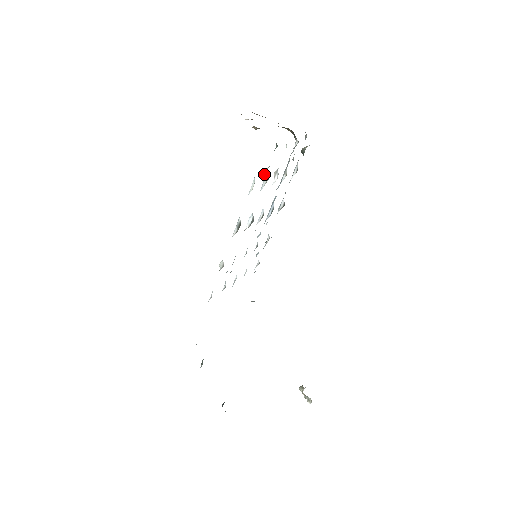
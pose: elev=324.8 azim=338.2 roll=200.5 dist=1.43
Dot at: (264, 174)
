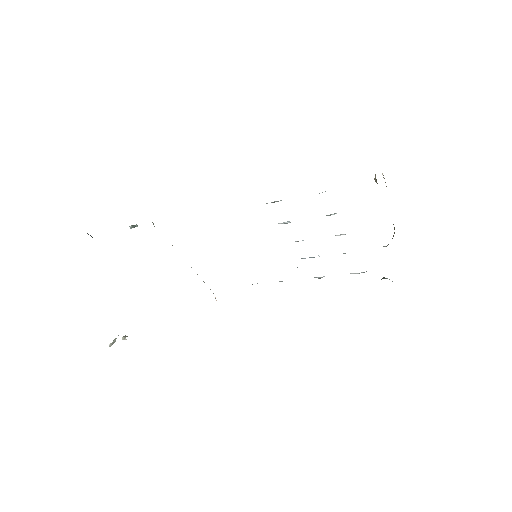
Dot at: (336, 213)
